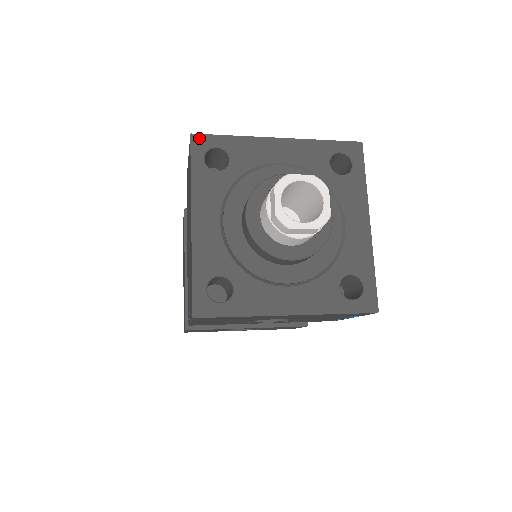
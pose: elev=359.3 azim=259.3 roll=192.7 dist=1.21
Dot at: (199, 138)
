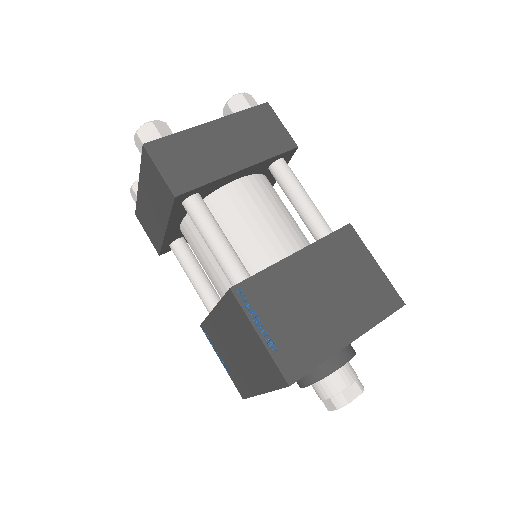
Dot at: occluded
